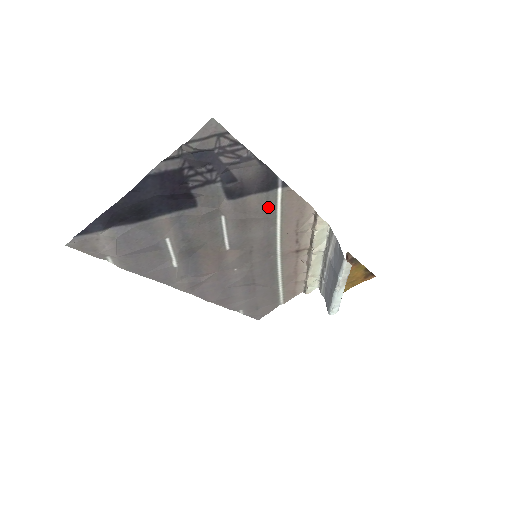
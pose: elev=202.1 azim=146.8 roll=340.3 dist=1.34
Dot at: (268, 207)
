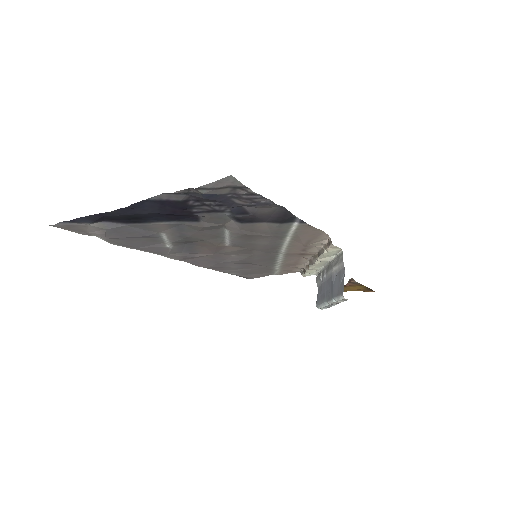
Dot at: (279, 231)
